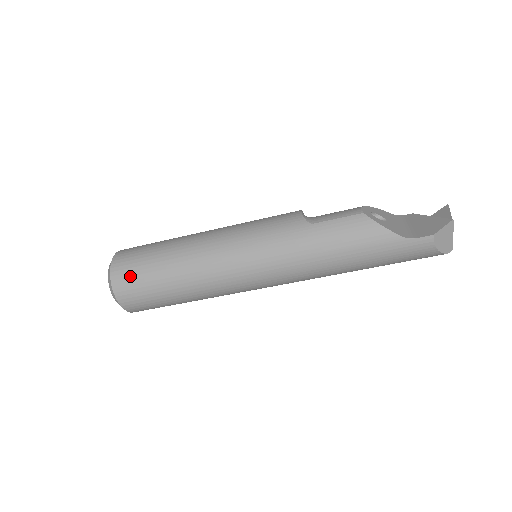
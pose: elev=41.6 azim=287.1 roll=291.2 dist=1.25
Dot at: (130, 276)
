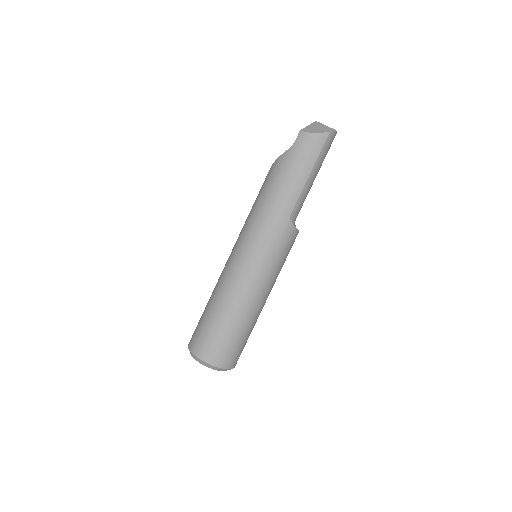
Dot at: (195, 333)
